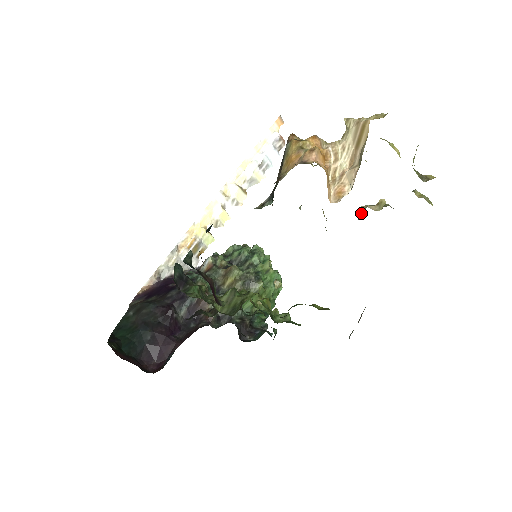
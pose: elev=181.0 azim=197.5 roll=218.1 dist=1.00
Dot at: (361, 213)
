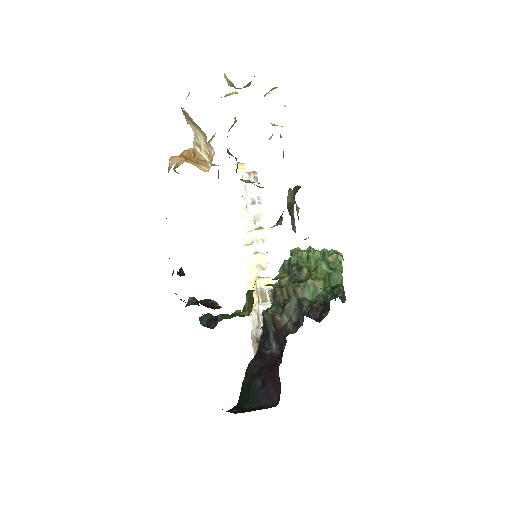
Dot at: occluded
